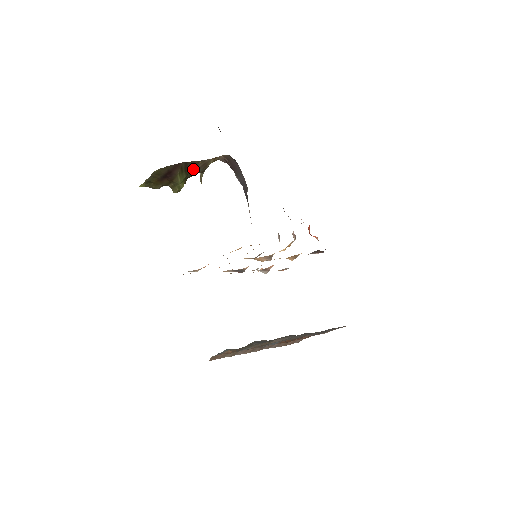
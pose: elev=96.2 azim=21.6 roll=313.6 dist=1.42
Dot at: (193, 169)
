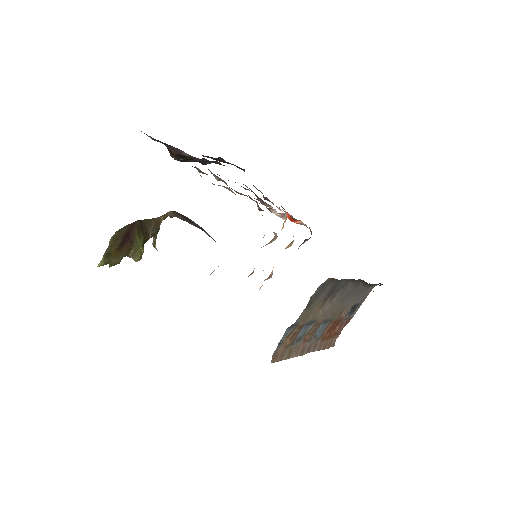
Dot at: (148, 229)
